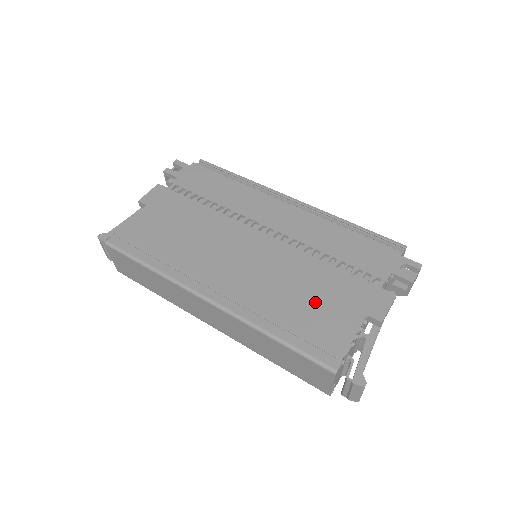
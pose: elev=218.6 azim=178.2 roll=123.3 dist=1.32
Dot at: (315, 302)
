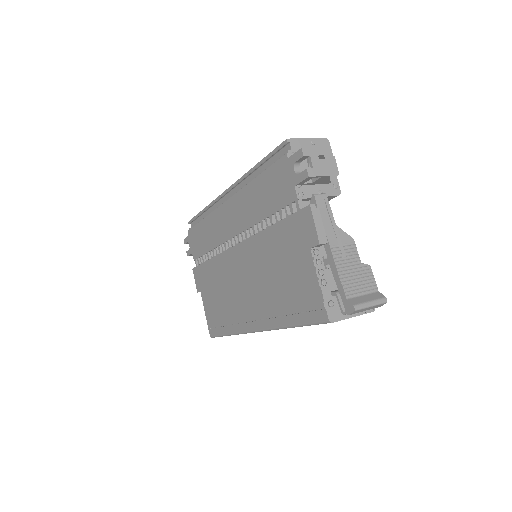
Dot at: (285, 272)
